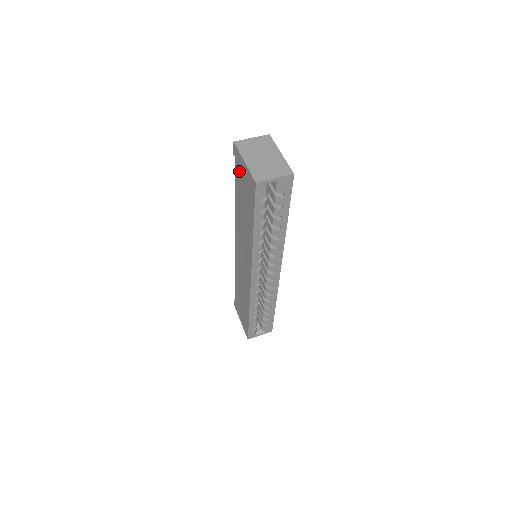
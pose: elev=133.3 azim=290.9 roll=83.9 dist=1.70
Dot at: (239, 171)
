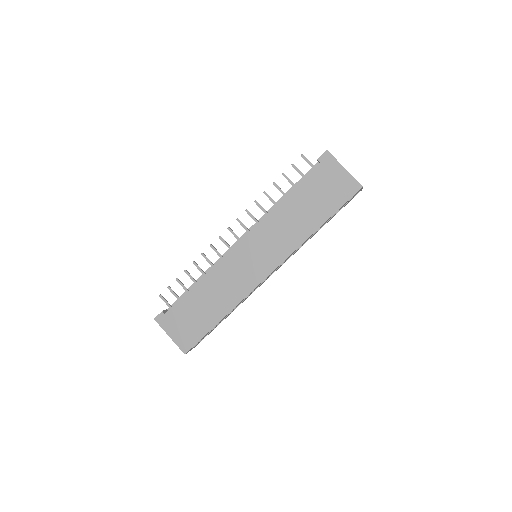
Dot at: (323, 174)
